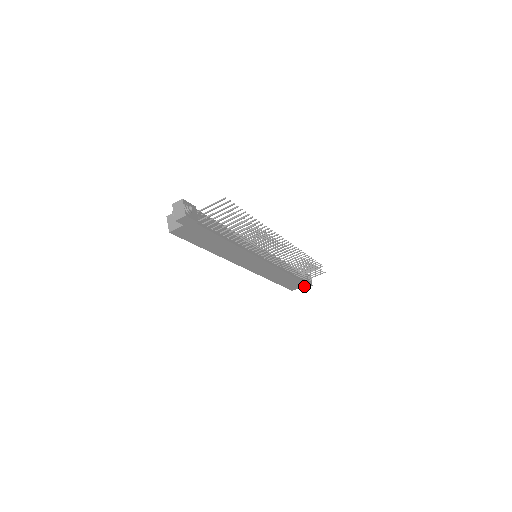
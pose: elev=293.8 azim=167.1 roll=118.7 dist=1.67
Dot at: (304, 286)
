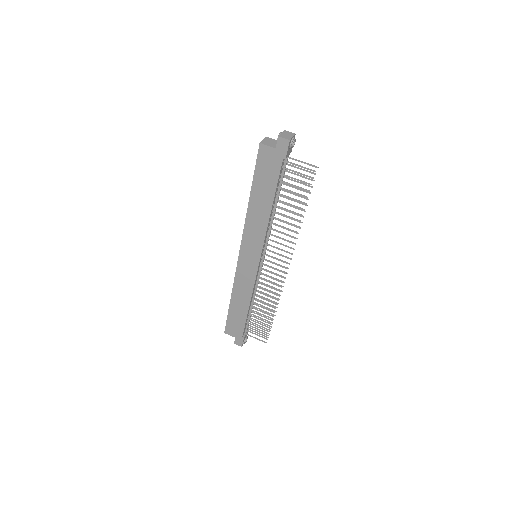
Dot at: (237, 339)
